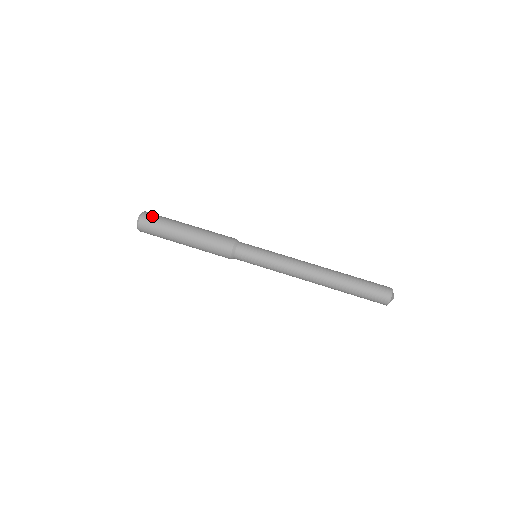
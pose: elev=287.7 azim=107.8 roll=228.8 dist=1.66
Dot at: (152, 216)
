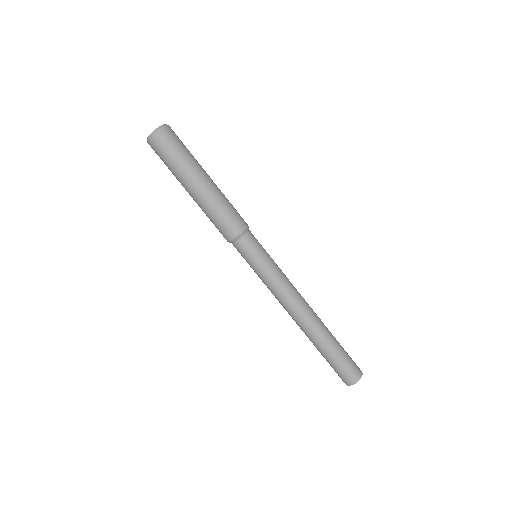
Dot at: (172, 138)
